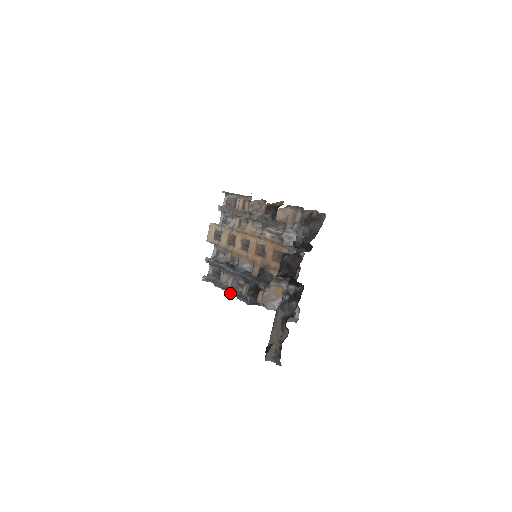
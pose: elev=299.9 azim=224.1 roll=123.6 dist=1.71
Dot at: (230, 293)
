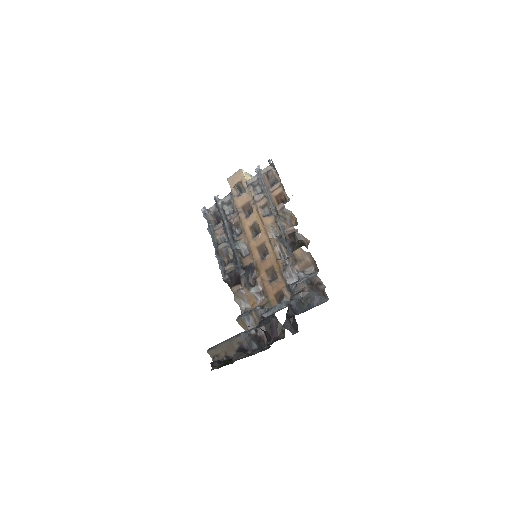
Dot at: (216, 252)
